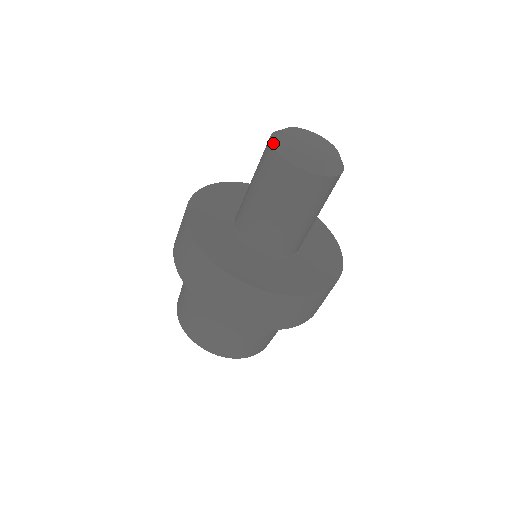
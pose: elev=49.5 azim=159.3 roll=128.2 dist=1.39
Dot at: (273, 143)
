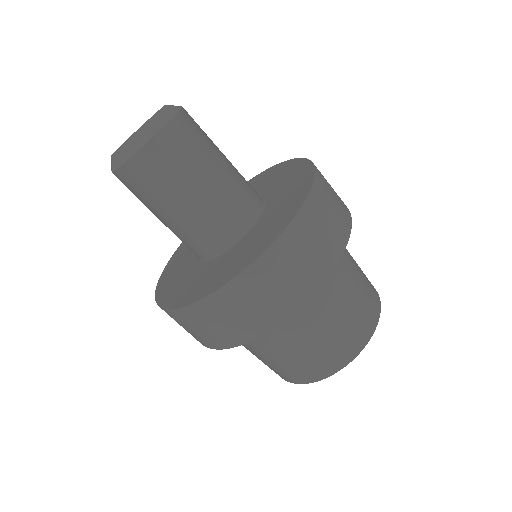
Dot at: occluded
